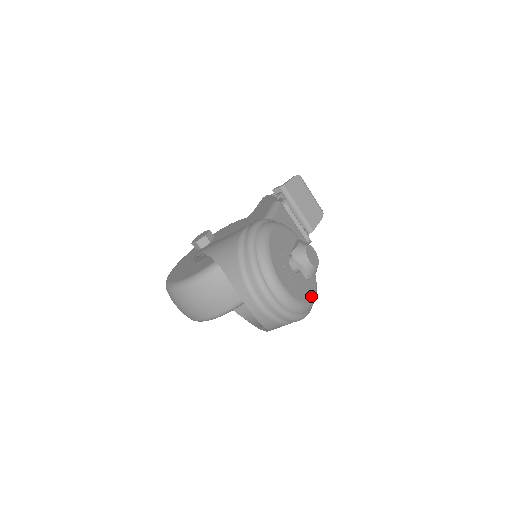
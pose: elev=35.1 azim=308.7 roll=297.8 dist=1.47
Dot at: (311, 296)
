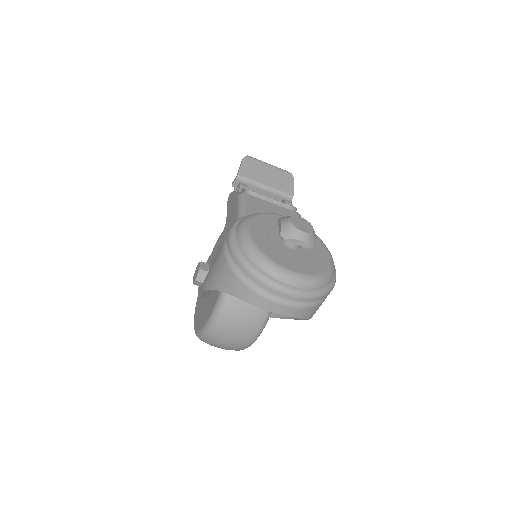
Dot at: (327, 261)
